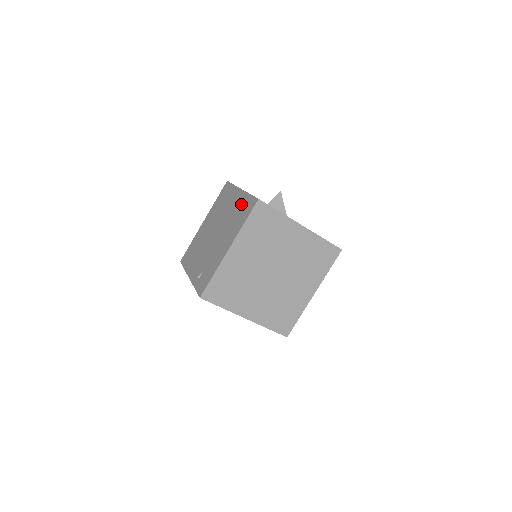
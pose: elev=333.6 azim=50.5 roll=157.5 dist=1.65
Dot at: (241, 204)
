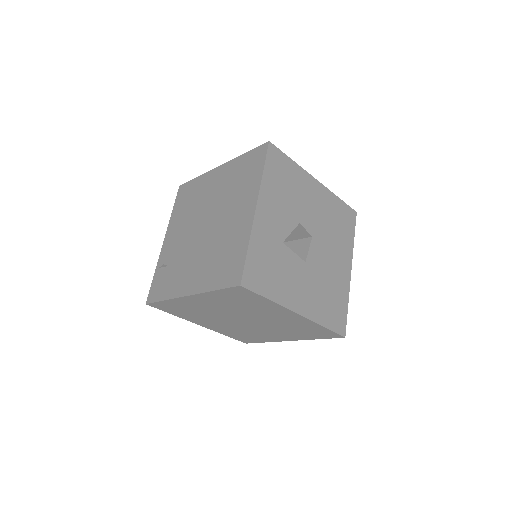
Dot at: (235, 243)
